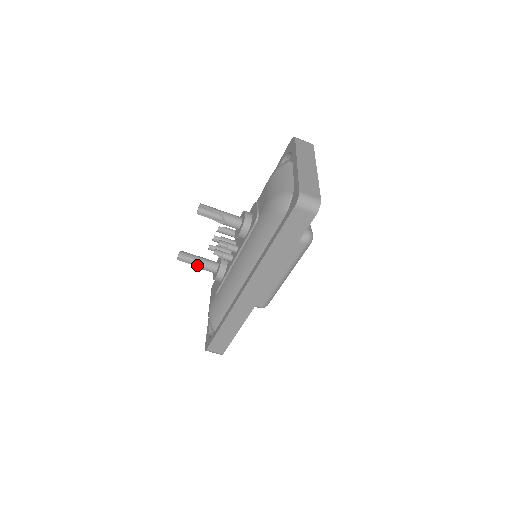
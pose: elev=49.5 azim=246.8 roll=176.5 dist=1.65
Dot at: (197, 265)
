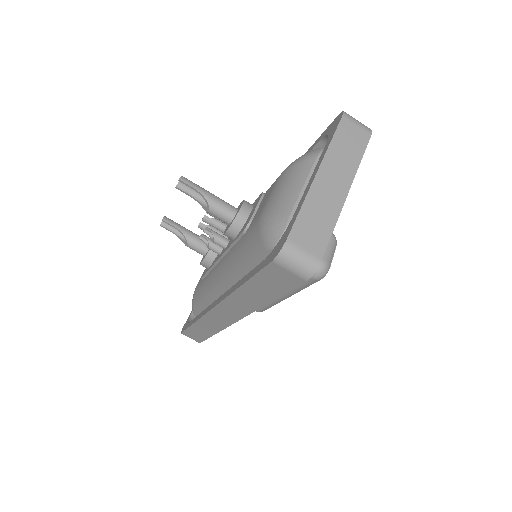
Dot at: (184, 239)
